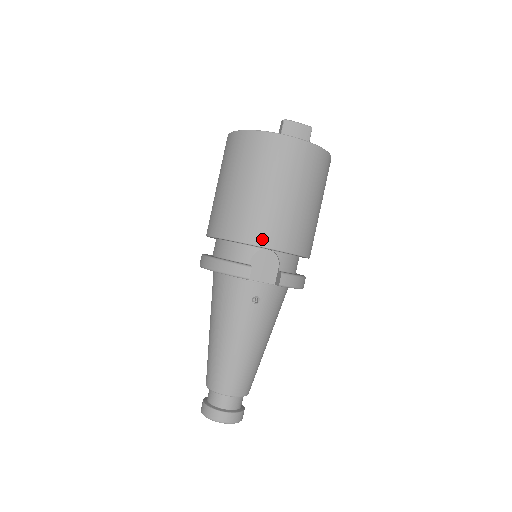
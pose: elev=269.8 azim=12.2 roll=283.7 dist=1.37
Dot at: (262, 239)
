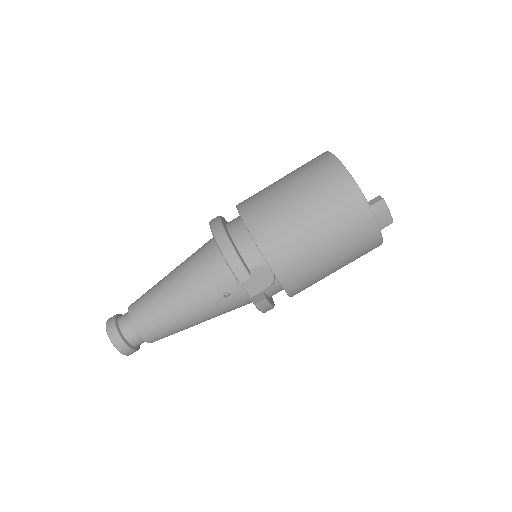
Dot at: (278, 265)
